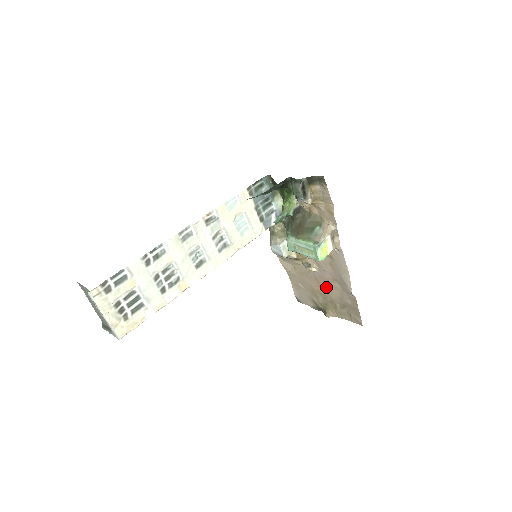
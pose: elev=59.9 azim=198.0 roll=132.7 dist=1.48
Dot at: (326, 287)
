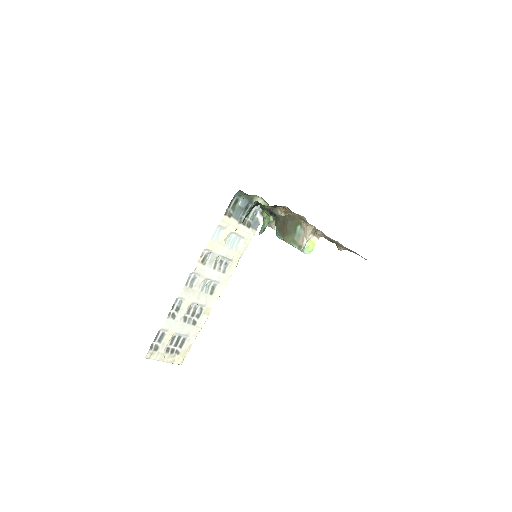
Dot at: occluded
